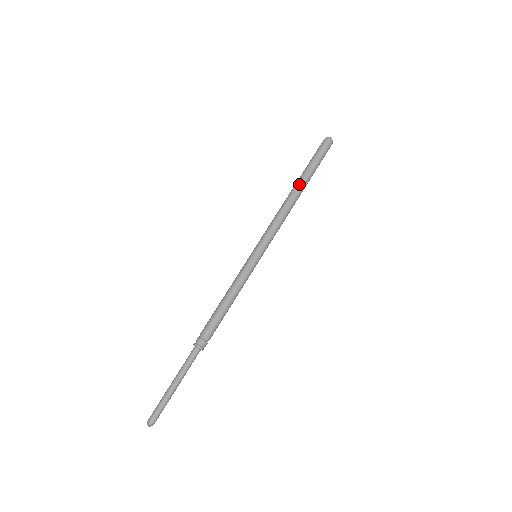
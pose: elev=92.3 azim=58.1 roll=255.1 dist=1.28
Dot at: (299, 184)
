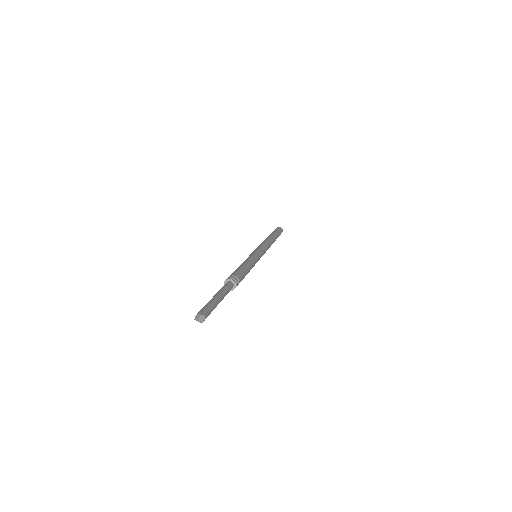
Dot at: (271, 235)
